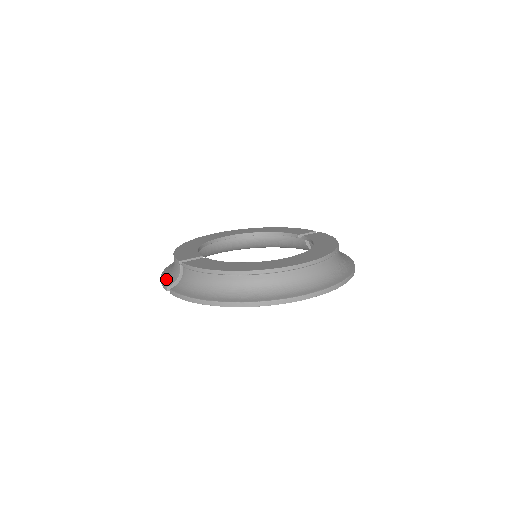
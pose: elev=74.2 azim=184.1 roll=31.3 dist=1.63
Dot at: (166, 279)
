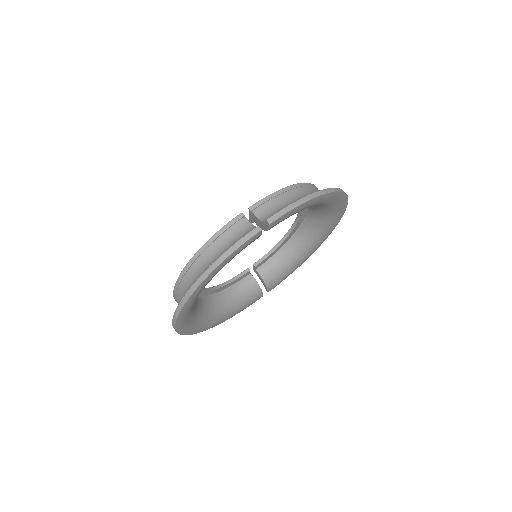
Dot at: (238, 241)
